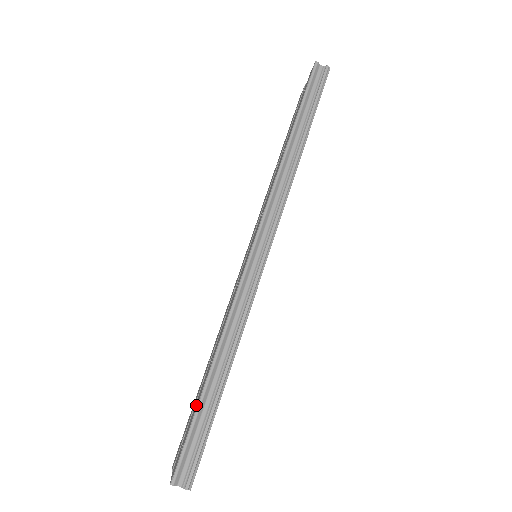
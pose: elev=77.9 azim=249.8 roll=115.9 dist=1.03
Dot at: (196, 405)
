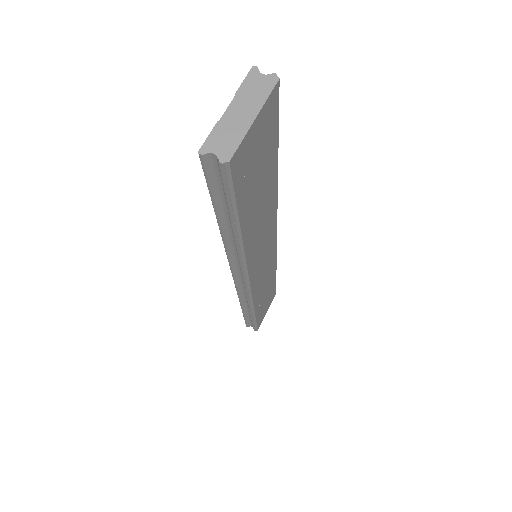
Dot at: occluded
